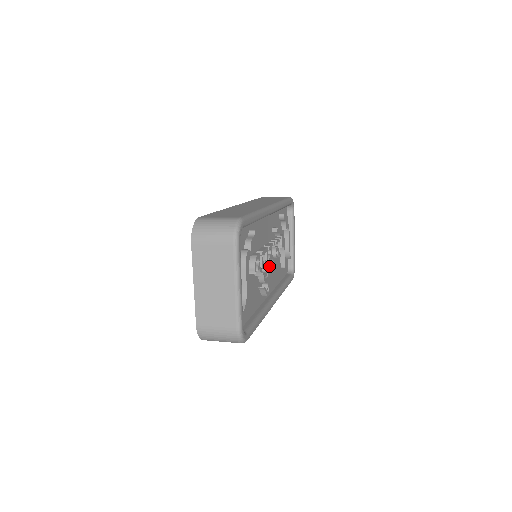
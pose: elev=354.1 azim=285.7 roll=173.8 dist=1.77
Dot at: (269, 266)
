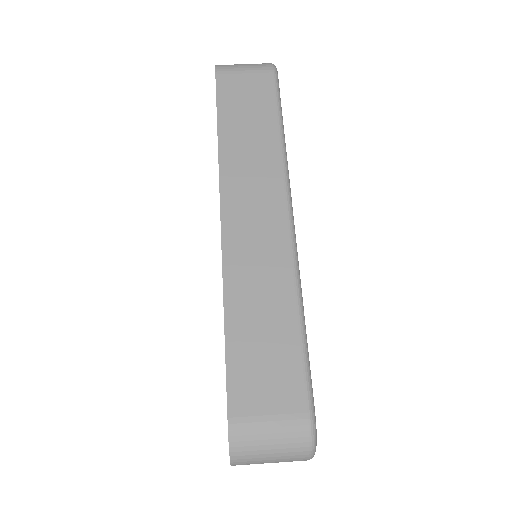
Dot at: occluded
